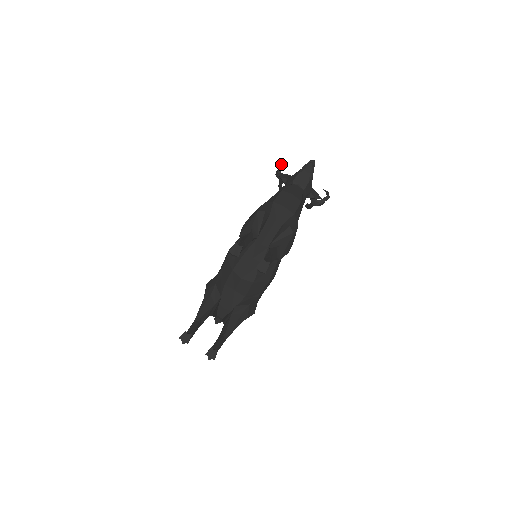
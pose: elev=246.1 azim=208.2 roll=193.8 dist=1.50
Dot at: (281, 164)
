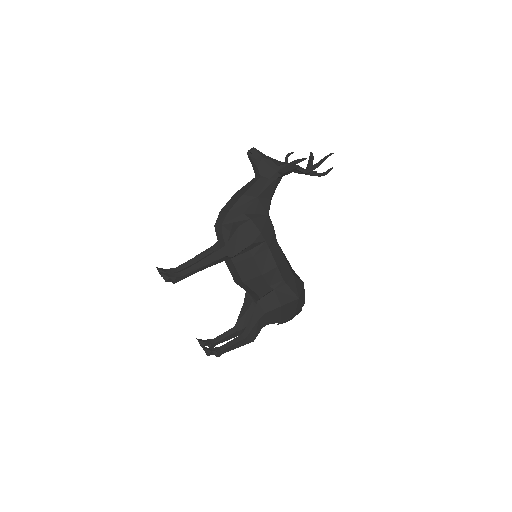
Dot at: (287, 155)
